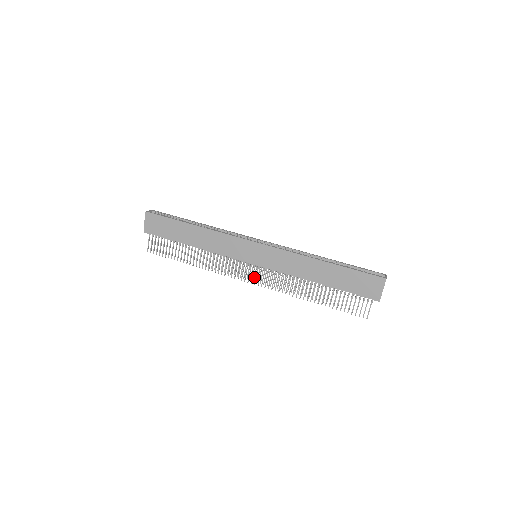
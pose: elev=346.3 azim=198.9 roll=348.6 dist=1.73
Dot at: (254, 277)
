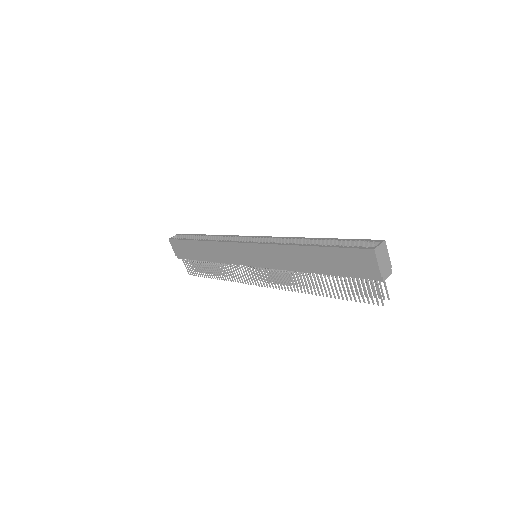
Dot at: (268, 278)
